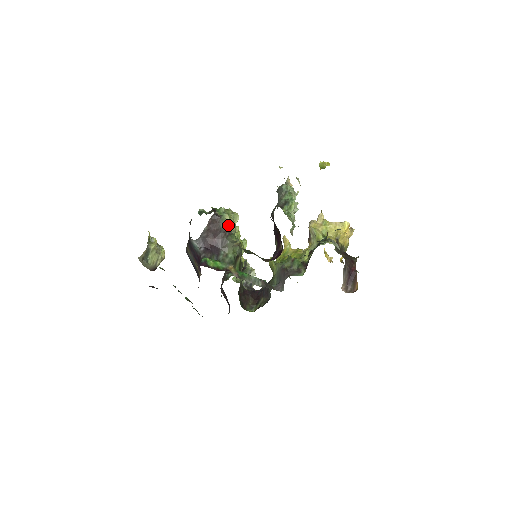
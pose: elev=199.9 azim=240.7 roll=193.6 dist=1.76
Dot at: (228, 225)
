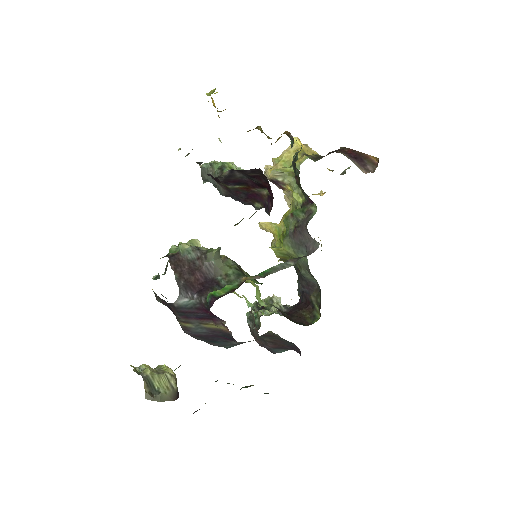
Dot at: (194, 250)
